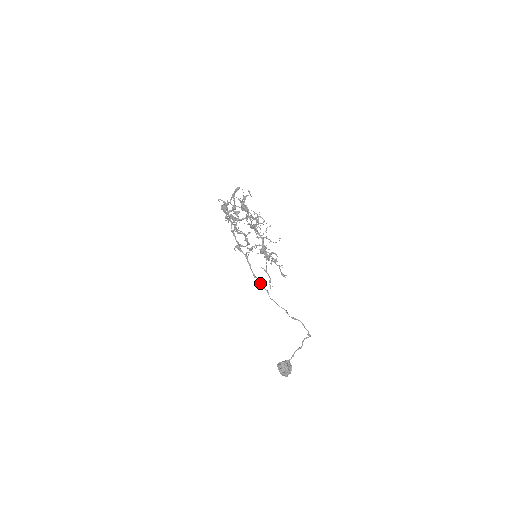
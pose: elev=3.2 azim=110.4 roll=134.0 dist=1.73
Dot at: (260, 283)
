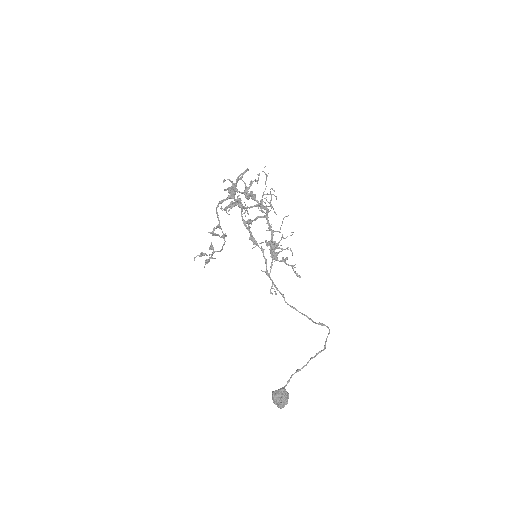
Dot at: occluded
